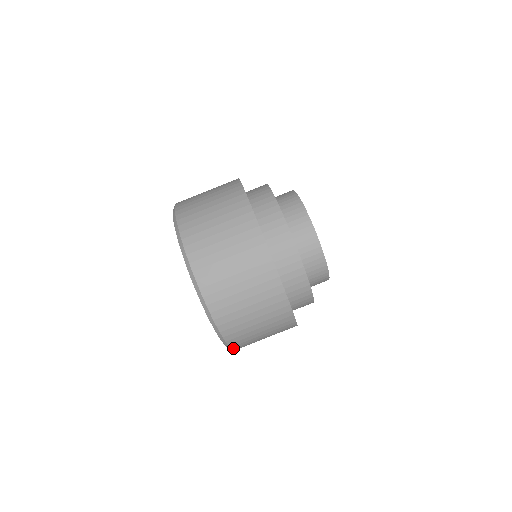
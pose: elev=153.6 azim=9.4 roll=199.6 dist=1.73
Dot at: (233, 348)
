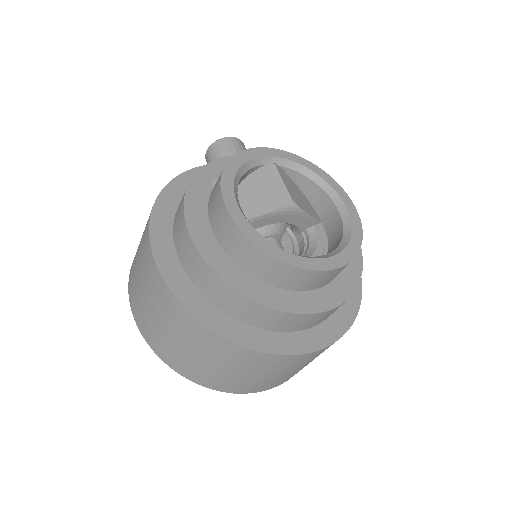
Dot at: occluded
